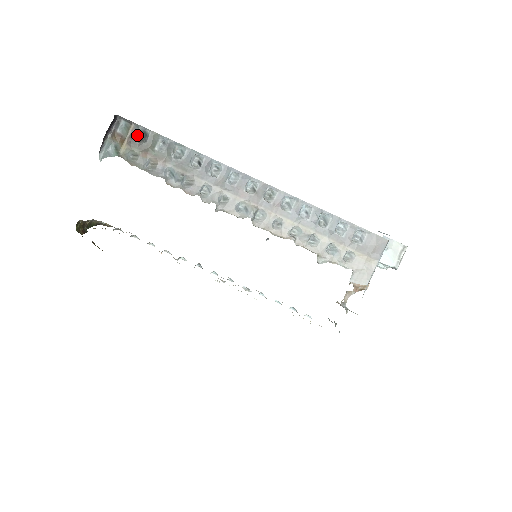
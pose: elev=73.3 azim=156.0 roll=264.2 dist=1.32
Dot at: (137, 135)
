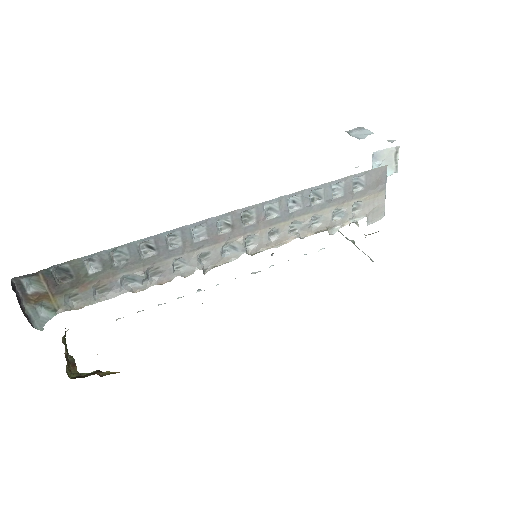
Dot at: (55, 278)
